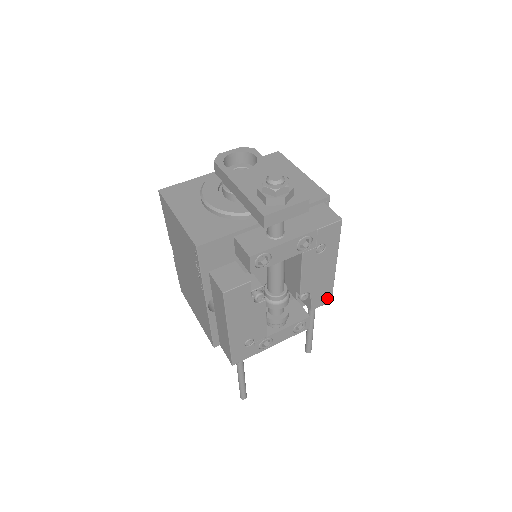
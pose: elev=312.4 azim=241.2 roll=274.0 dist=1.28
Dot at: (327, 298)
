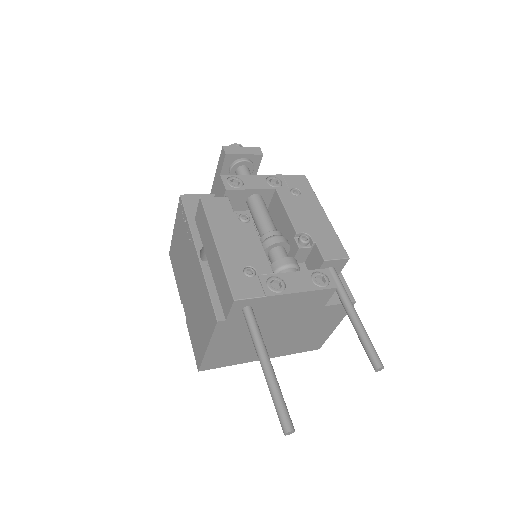
Dot at: (339, 252)
